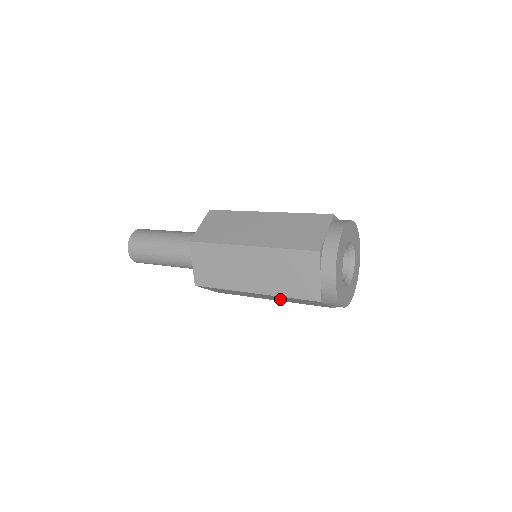
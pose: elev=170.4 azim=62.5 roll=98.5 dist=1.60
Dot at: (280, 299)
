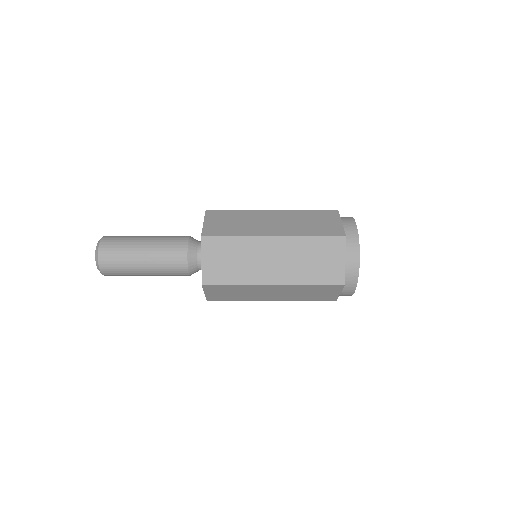
Dot at: (288, 295)
